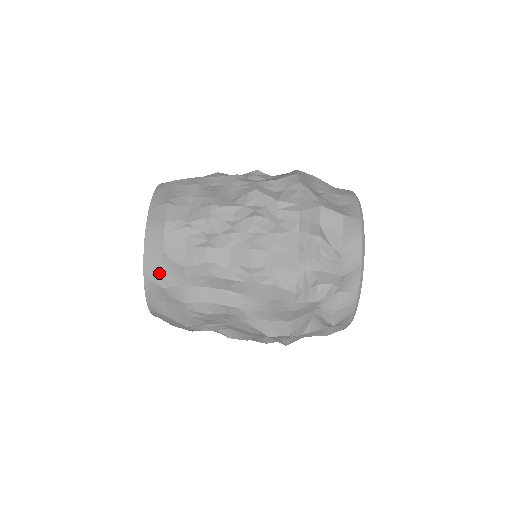
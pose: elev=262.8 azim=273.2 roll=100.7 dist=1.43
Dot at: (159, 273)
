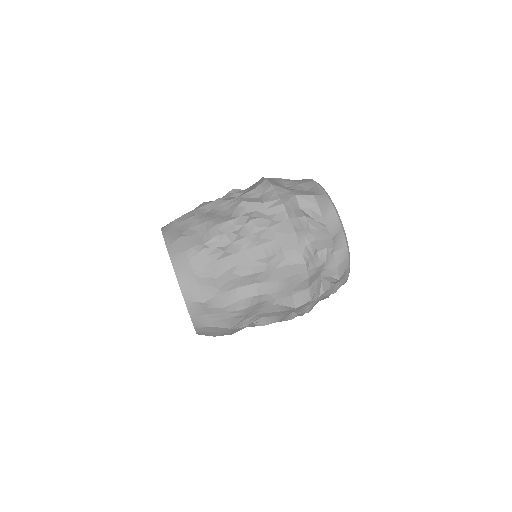
Dot at: (196, 292)
